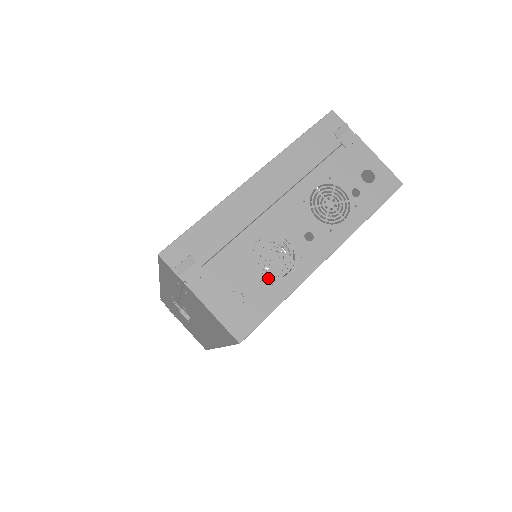
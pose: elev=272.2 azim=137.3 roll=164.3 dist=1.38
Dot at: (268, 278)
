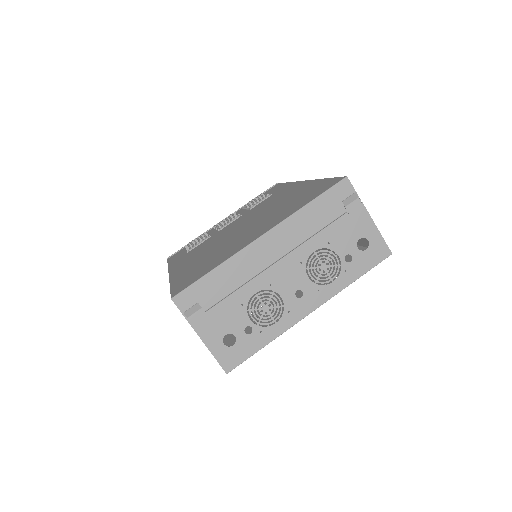
Dot at: (258, 325)
